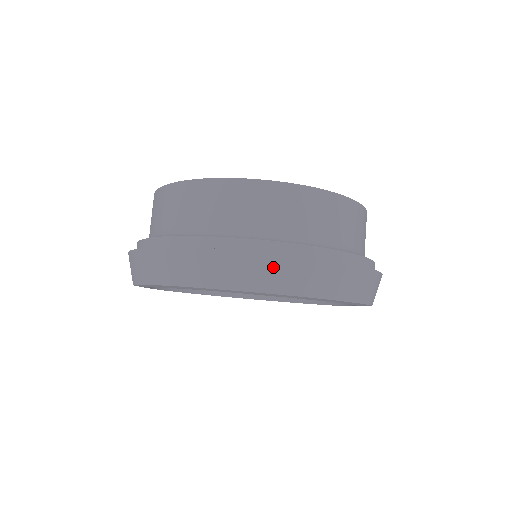
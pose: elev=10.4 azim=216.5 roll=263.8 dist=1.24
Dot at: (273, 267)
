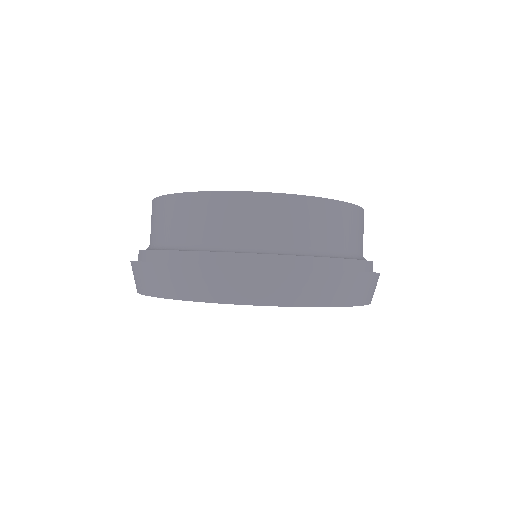
Dot at: (173, 275)
